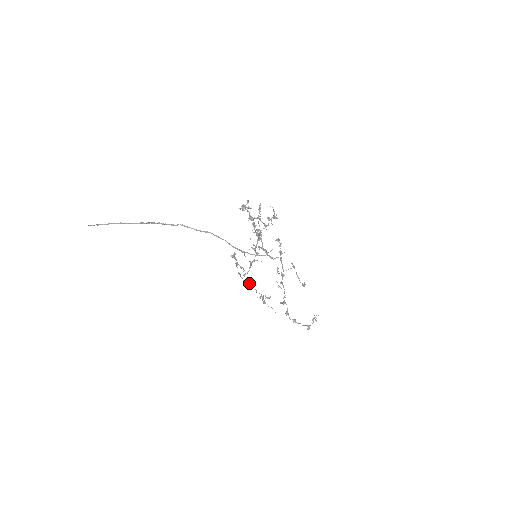
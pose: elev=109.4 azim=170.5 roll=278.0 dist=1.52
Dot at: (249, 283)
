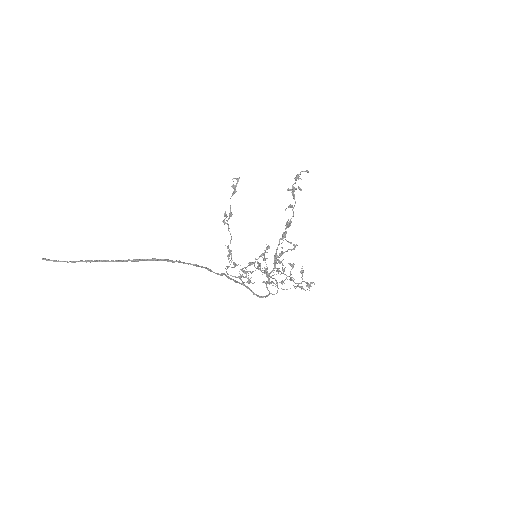
Dot at: occluded
